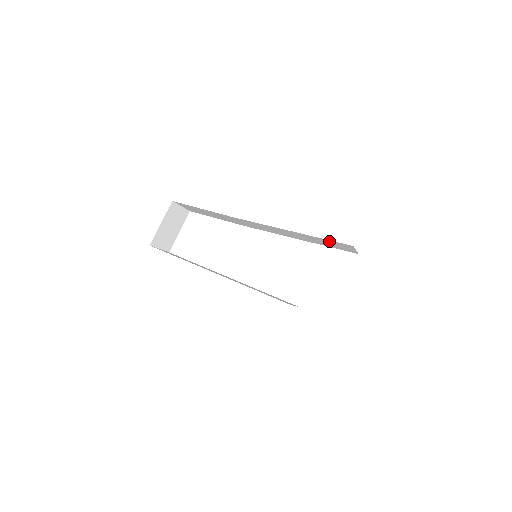
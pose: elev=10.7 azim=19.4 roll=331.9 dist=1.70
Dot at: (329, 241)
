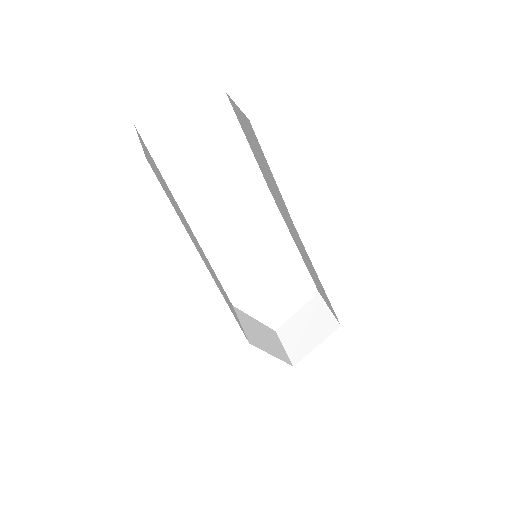
Dot at: occluded
